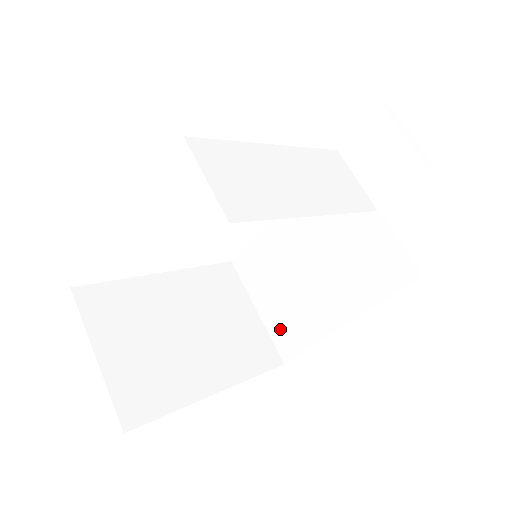
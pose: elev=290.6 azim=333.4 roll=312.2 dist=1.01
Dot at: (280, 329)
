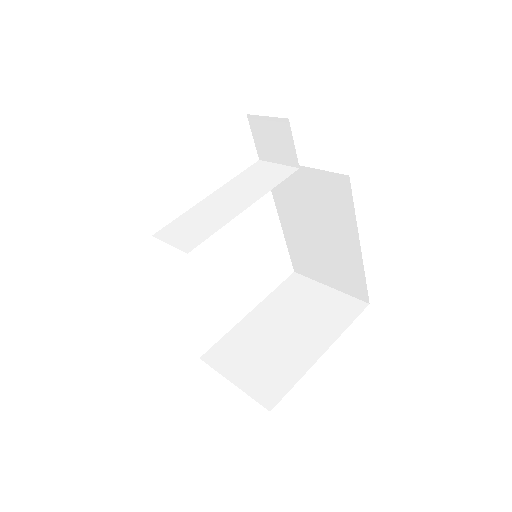
Dot at: (346, 285)
